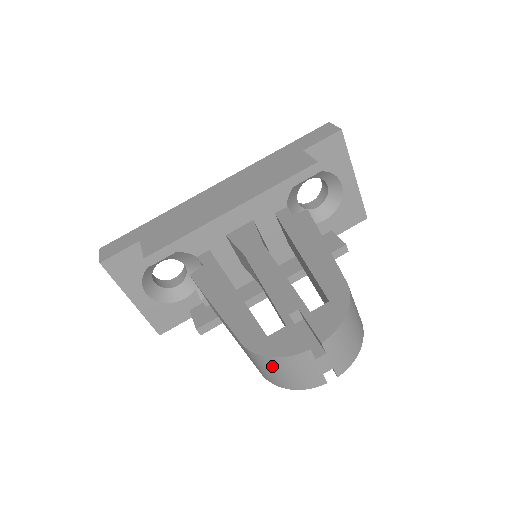
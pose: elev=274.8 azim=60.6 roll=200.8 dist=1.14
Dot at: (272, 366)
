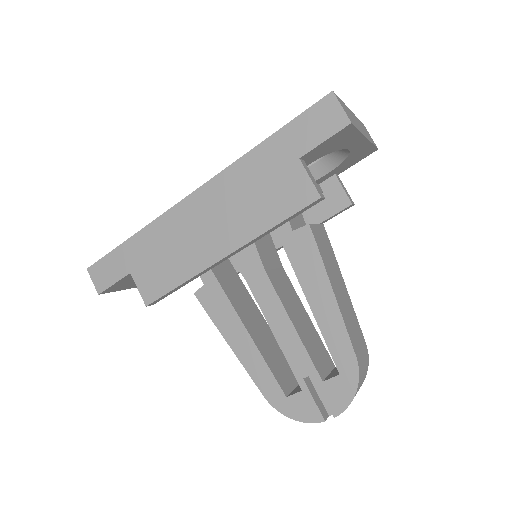
Dot at: occluded
